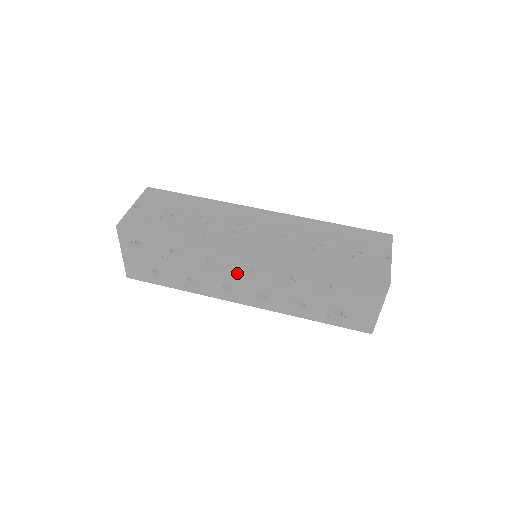
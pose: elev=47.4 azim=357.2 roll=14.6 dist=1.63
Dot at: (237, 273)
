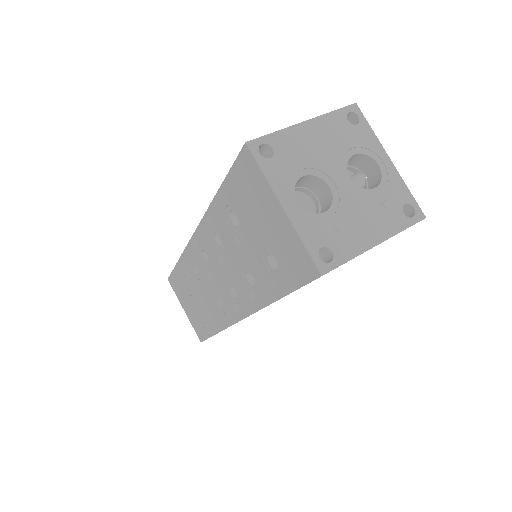
Dot at: (208, 272)
